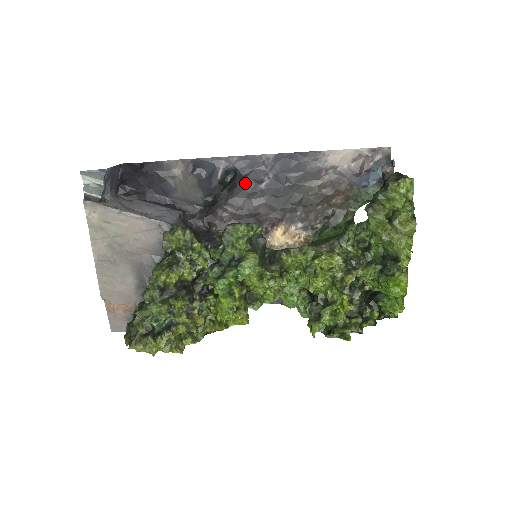
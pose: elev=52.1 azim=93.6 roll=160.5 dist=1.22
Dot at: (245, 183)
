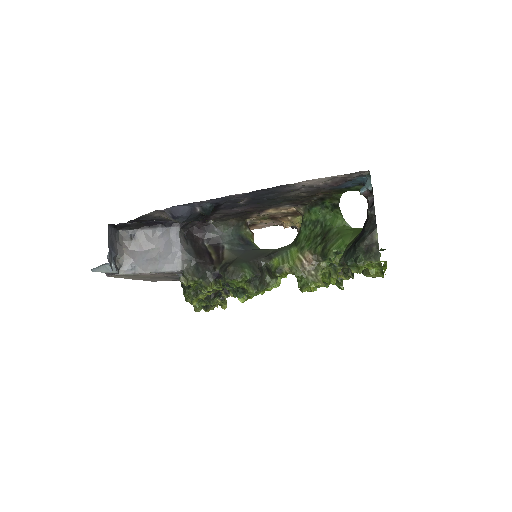
Dot at: (224, 205)
